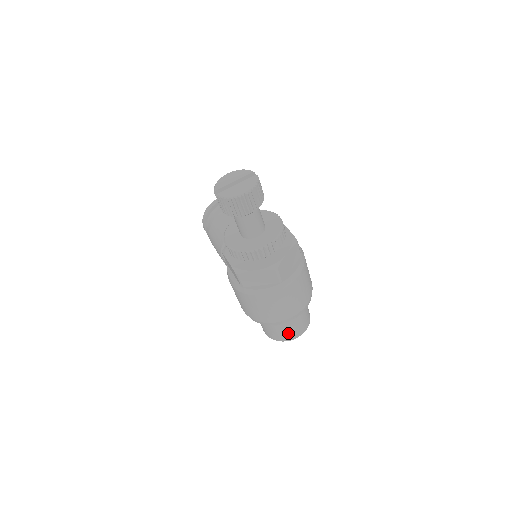
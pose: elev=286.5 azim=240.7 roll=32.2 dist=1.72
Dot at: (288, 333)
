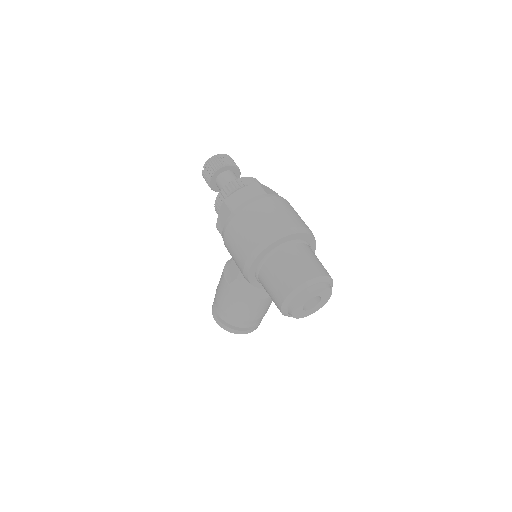
Dot at: (302, 267)
